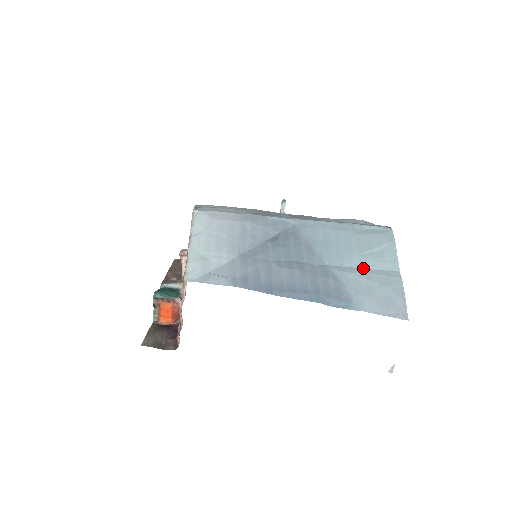
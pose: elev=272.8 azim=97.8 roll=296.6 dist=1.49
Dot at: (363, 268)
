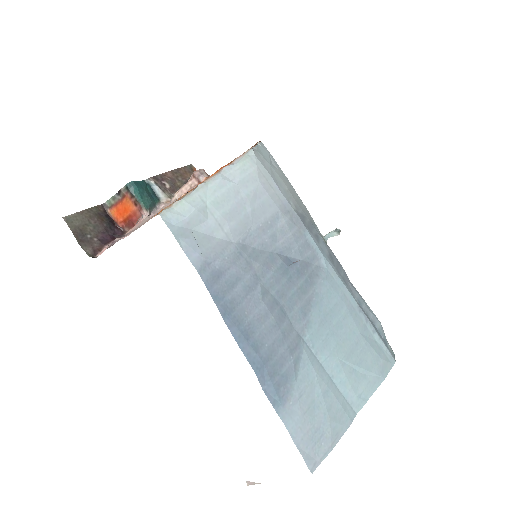
Dot at: (331, 377)
